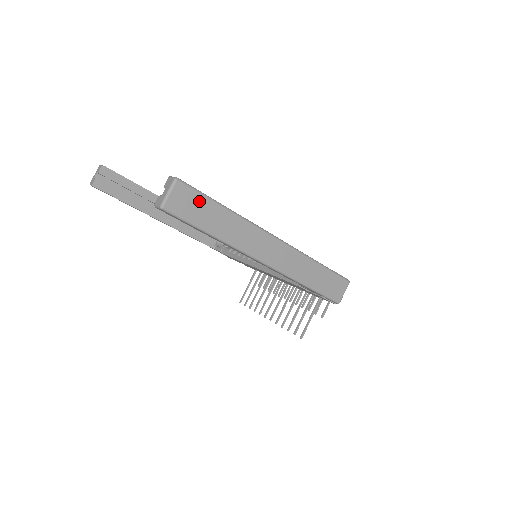
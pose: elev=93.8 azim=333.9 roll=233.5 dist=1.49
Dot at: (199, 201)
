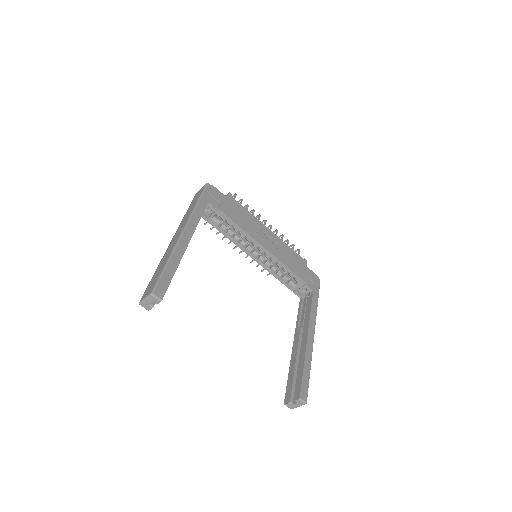
Dot at: occluded
